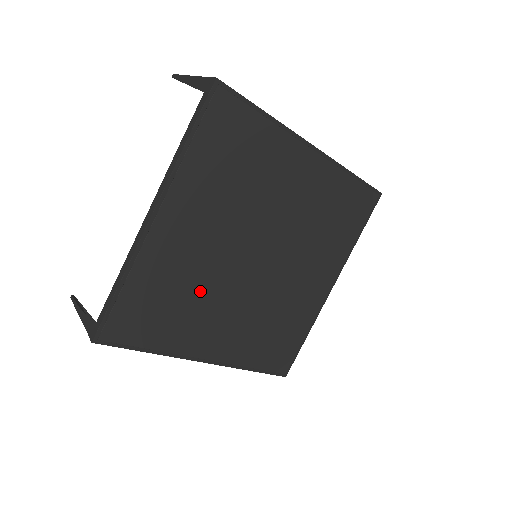
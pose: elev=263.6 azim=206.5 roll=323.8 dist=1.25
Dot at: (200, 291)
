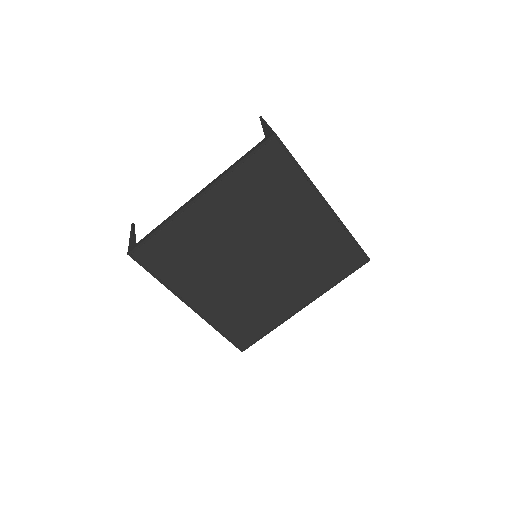
Dot at: (208, 259)
